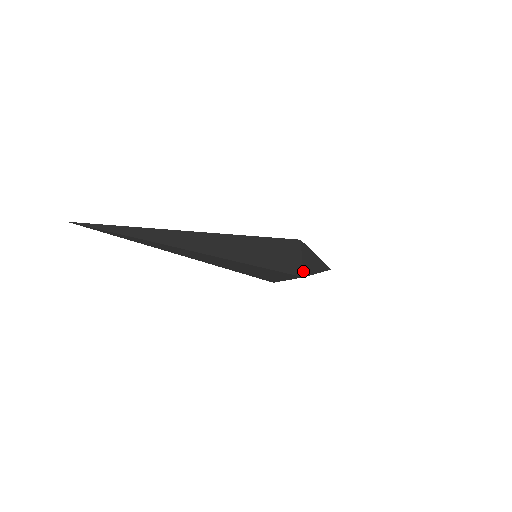
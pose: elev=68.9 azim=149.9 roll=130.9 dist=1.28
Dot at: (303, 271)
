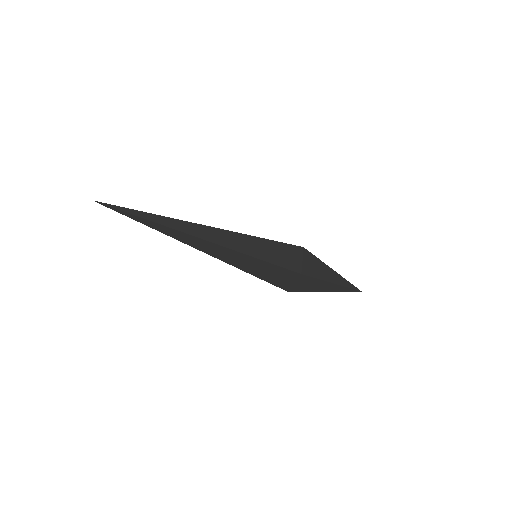
Dot at: (302, 270)
